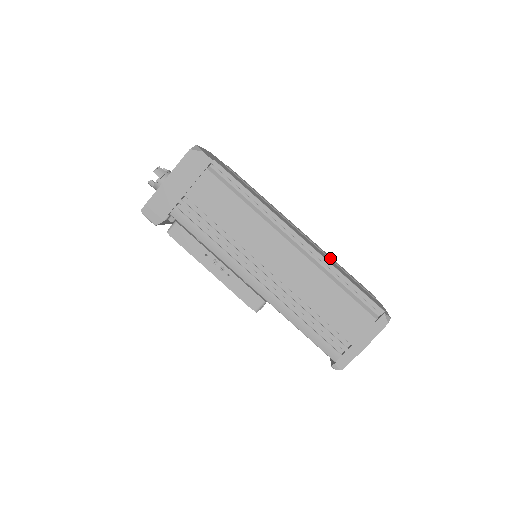
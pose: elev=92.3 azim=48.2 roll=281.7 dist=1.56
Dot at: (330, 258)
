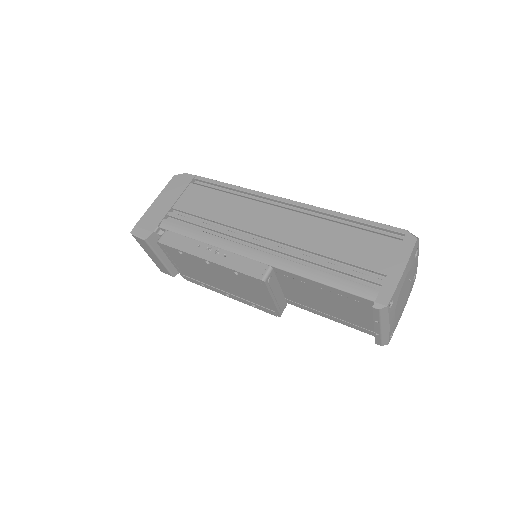
Dot at: occluded
